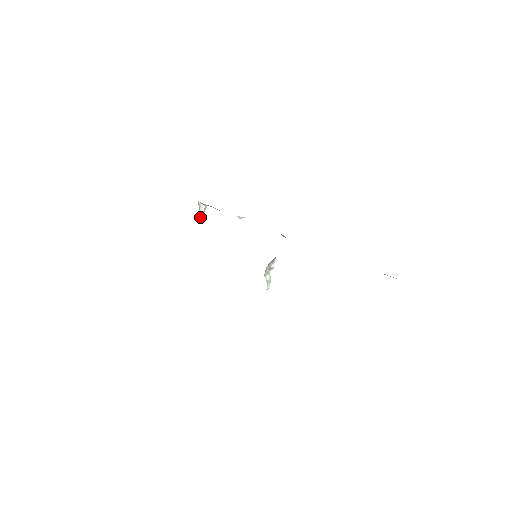
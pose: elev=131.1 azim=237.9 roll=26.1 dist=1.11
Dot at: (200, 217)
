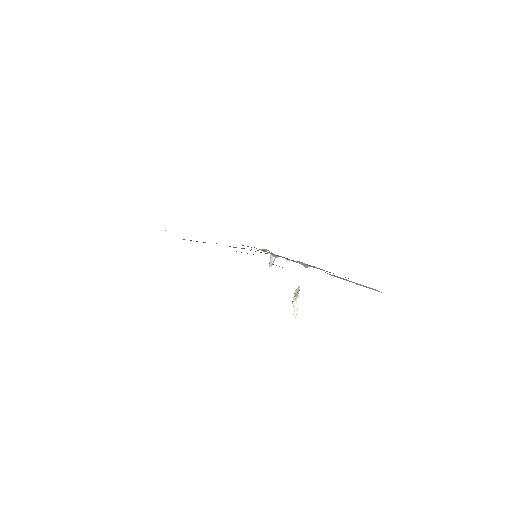
Dot at: (270, 266)
